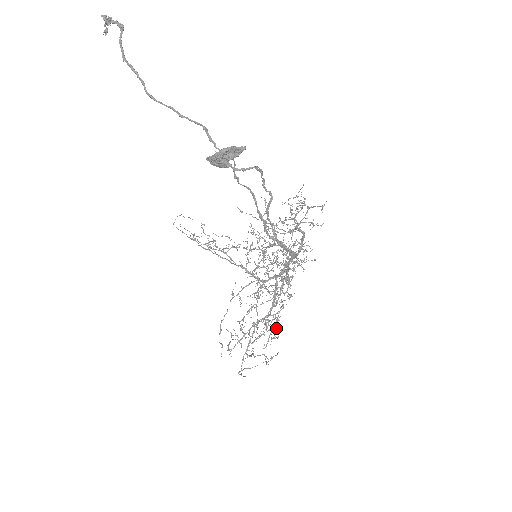
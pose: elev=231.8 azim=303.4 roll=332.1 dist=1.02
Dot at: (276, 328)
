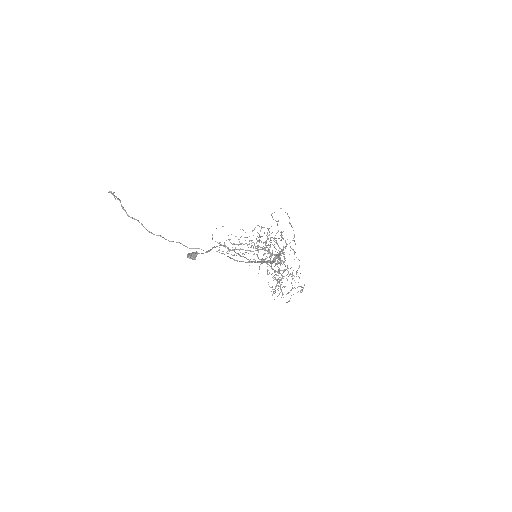
Dot at: occluded
